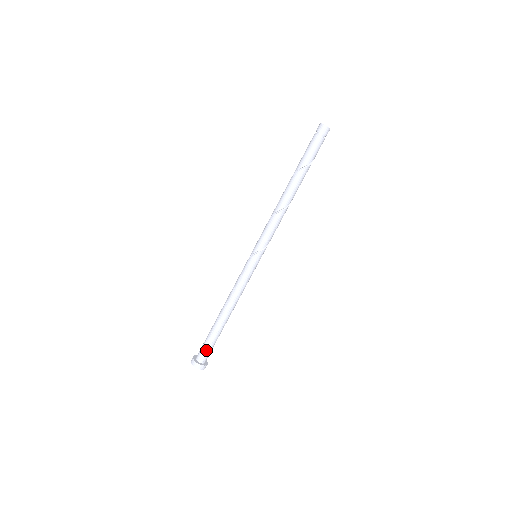
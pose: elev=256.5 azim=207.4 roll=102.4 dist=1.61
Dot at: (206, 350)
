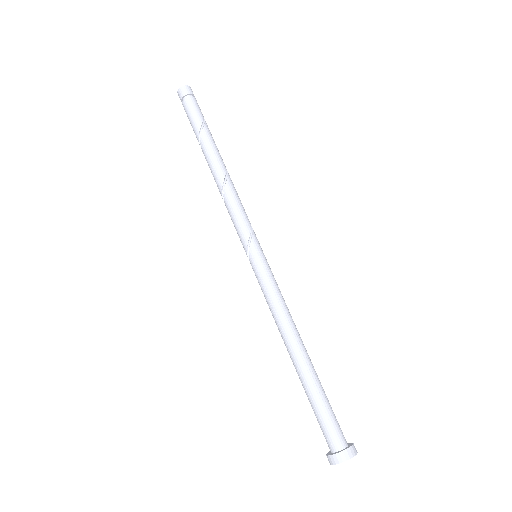
Dot at: (324, 425)
